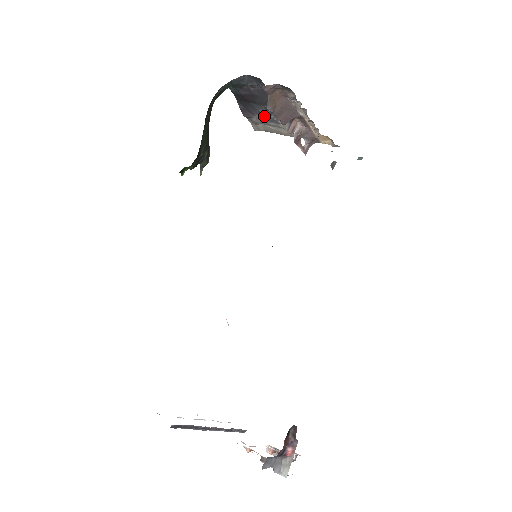
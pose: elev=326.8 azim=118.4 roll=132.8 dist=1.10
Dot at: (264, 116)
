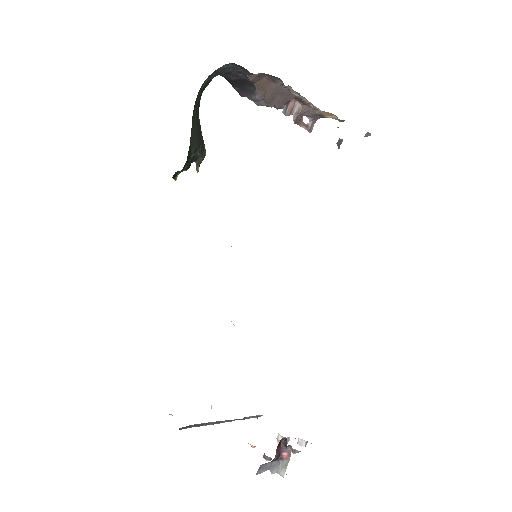
Dot at: occluded
